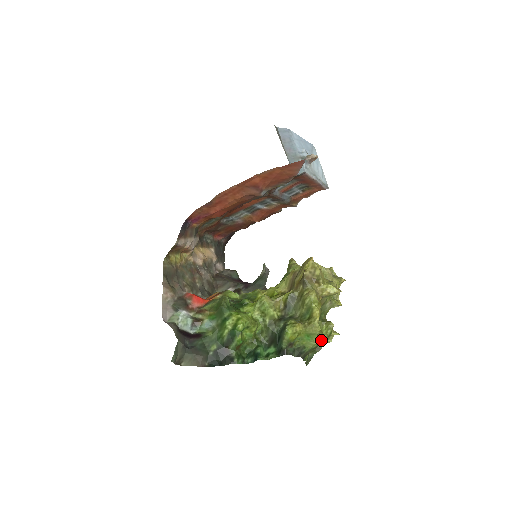
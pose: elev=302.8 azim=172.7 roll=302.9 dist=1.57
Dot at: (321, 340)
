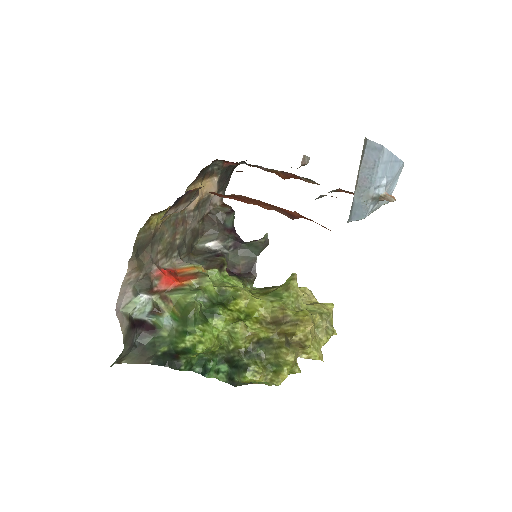
Dot at: occluded
